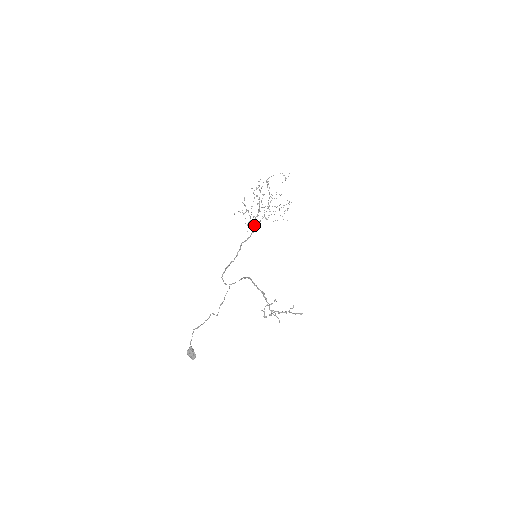
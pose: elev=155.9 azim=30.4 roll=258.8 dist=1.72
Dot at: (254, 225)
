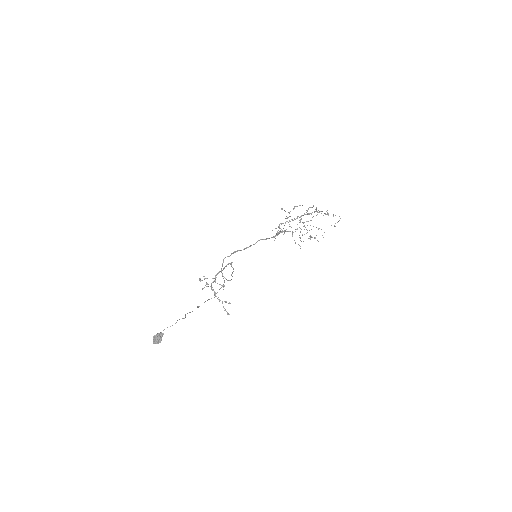
Dot at: (282, 232)
